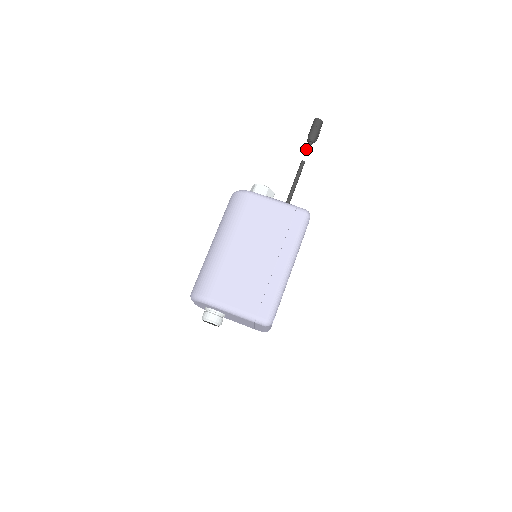
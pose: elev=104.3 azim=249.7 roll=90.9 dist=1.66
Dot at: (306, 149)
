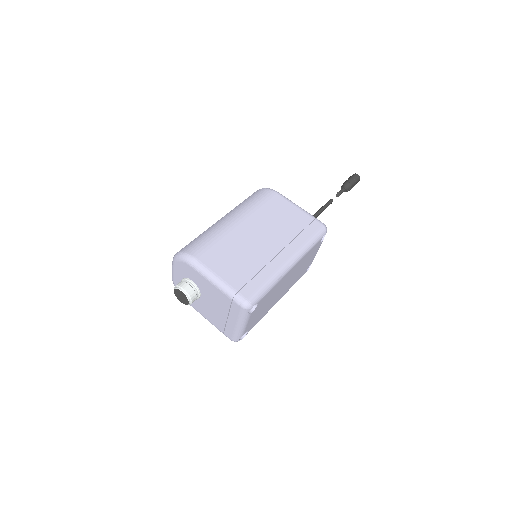
Dot at: (338, 192)
